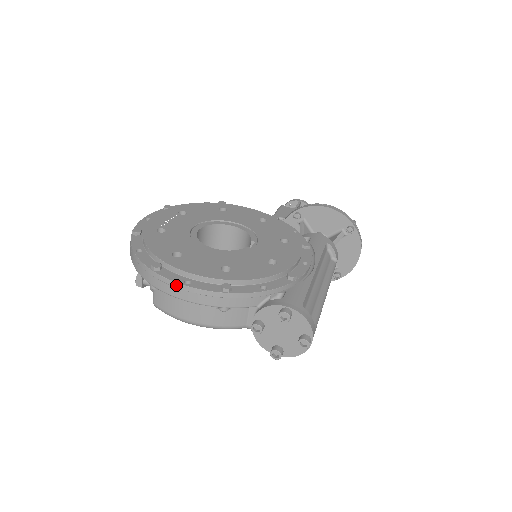
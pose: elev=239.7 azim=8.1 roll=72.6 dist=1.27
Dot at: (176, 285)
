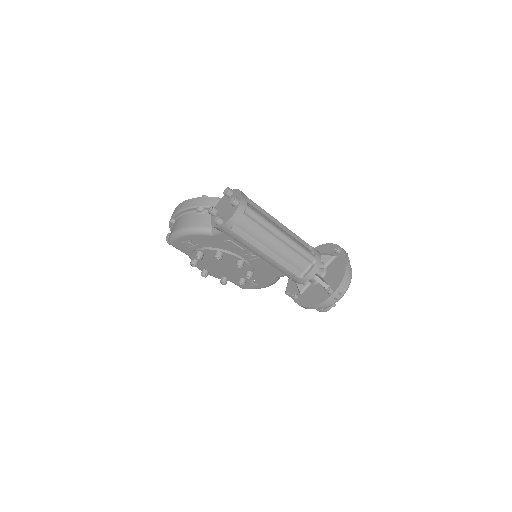
Dot at: (180, 205)
